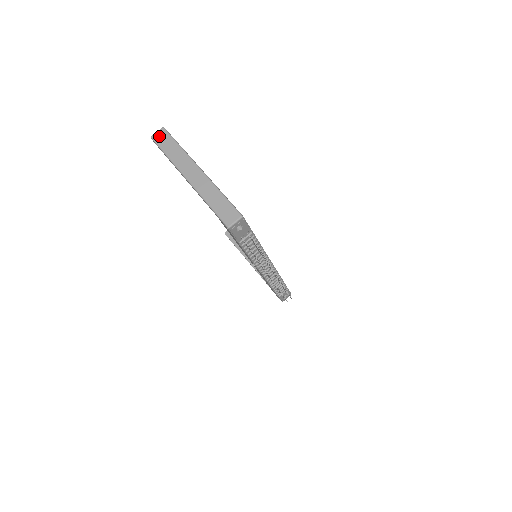
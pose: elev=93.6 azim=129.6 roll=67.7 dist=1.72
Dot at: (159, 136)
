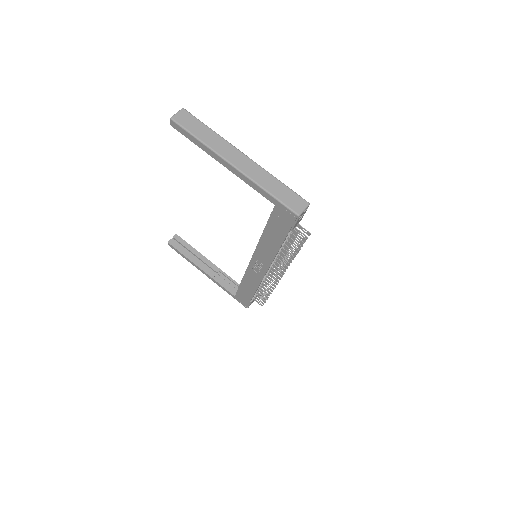
Dot at: (182, 117)
